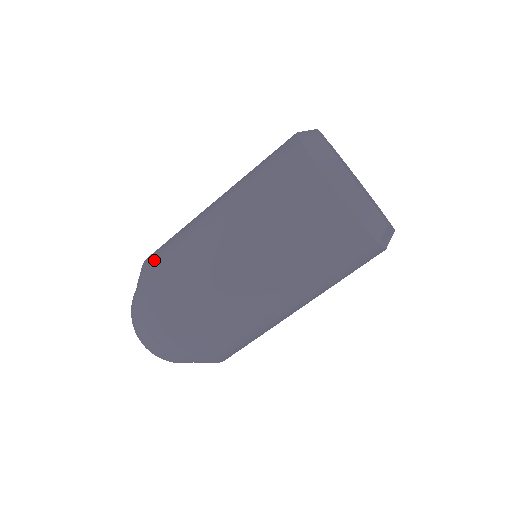
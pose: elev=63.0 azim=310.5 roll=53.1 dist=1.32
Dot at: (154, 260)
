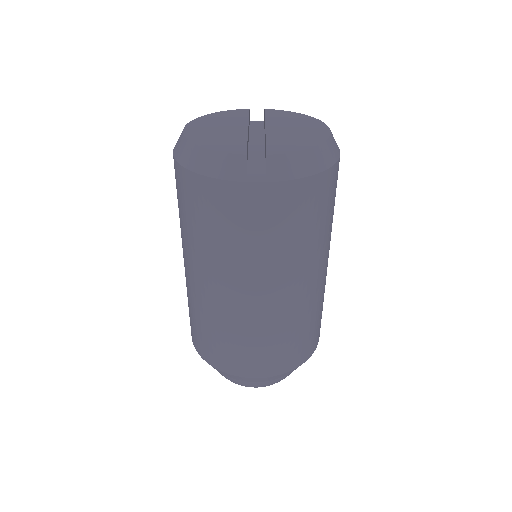
Dot at: occluded
